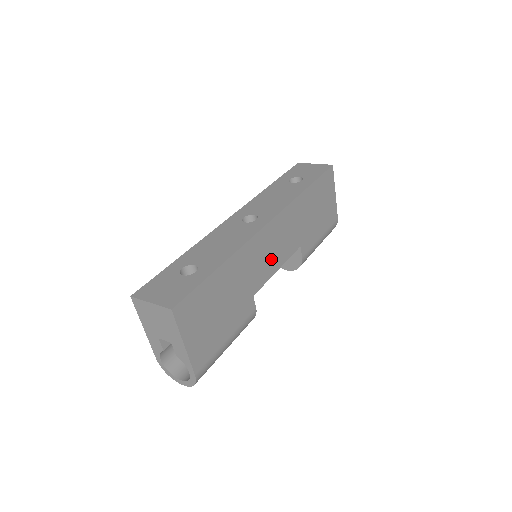
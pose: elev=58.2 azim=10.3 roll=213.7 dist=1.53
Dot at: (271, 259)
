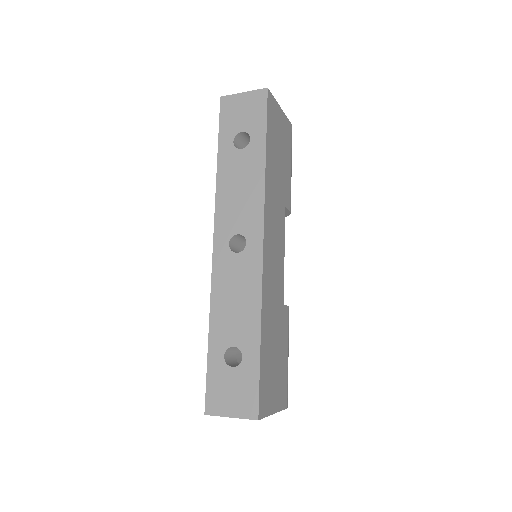
Dot at: (278, 260)
